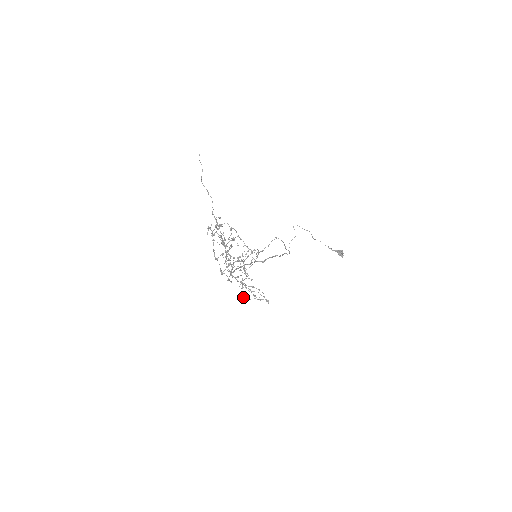
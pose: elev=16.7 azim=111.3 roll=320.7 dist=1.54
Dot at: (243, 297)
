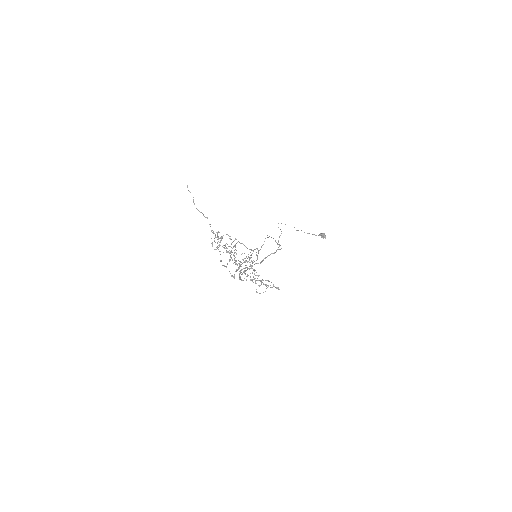
Dot at: (256, 292)
